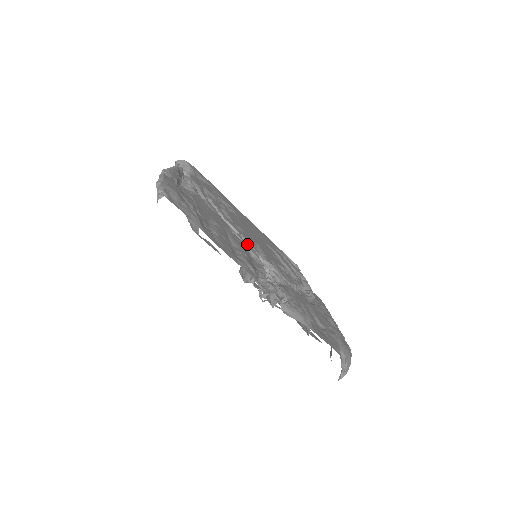
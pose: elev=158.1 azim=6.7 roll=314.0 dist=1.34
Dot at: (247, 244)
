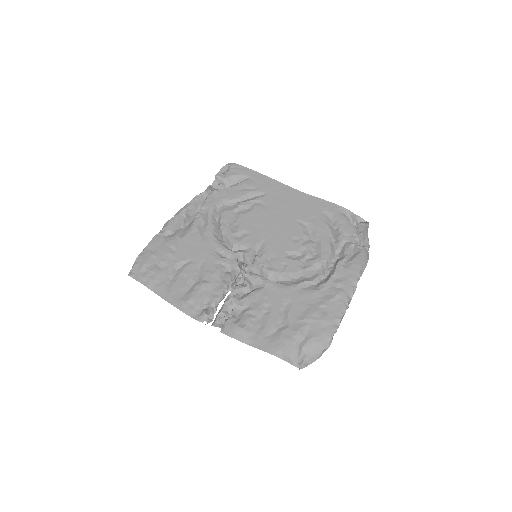
Dot at: (237, 254)
